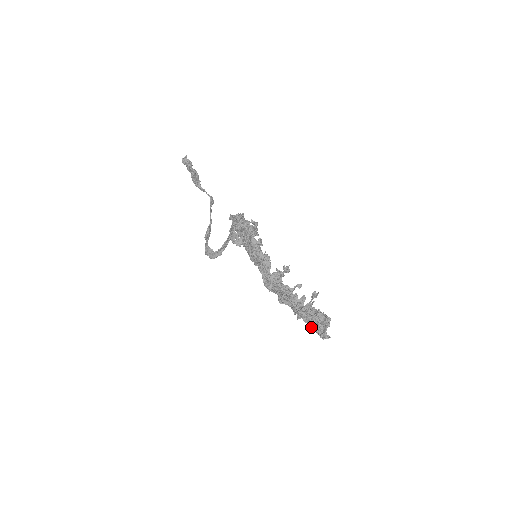
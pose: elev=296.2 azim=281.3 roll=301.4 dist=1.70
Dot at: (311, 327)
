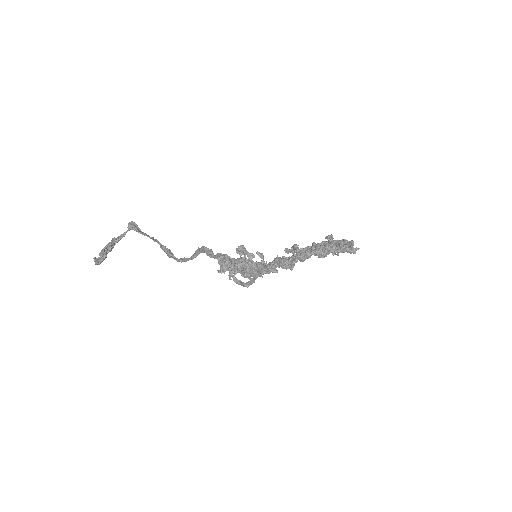
Dot at: (338, 253)
